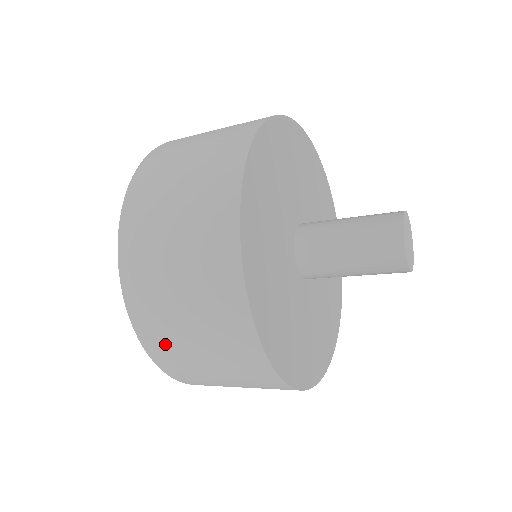
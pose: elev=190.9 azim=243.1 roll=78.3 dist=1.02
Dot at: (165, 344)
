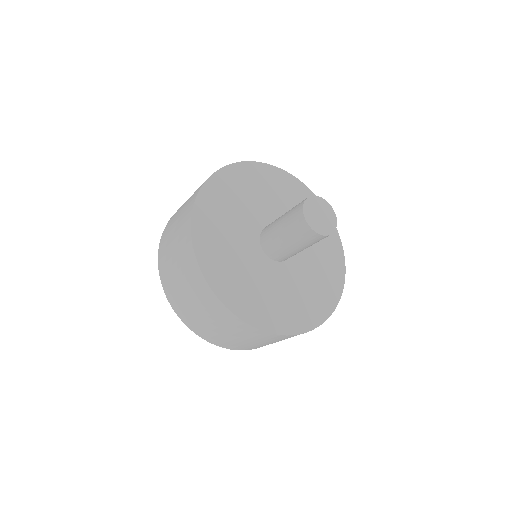
Dot at: (204, 331)
